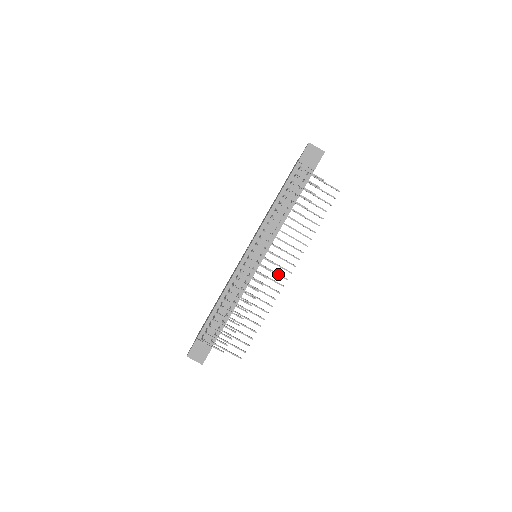
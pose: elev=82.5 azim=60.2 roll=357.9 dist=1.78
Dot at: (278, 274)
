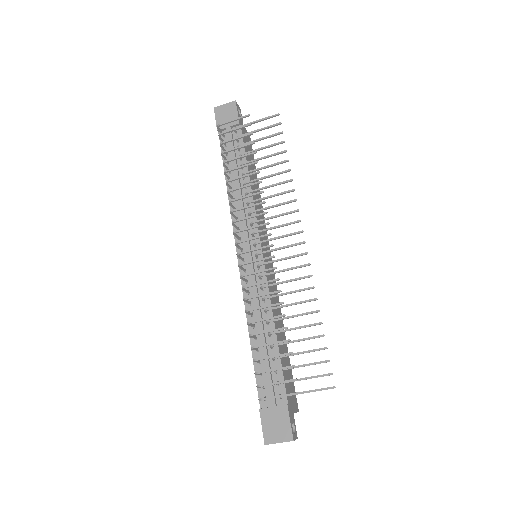
Dot at: (288, 246)
